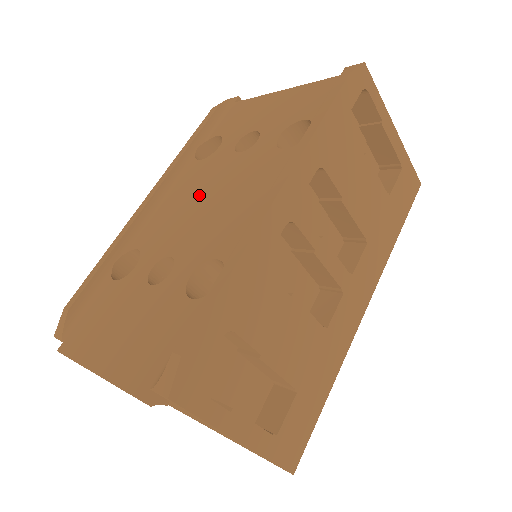
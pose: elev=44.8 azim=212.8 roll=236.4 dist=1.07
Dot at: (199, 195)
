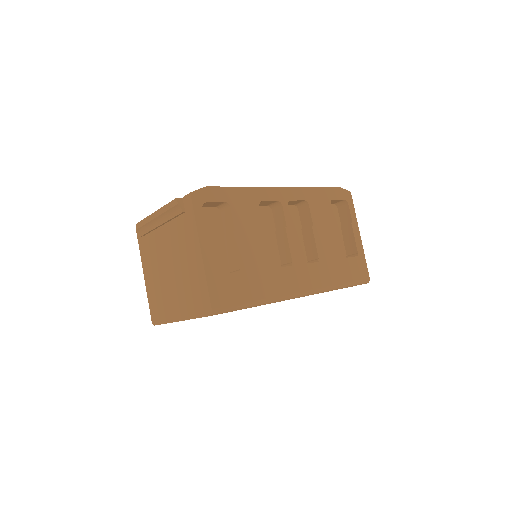
Dot at: occluded
